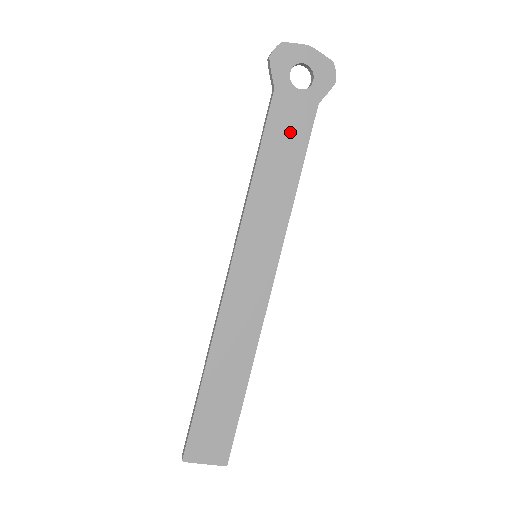
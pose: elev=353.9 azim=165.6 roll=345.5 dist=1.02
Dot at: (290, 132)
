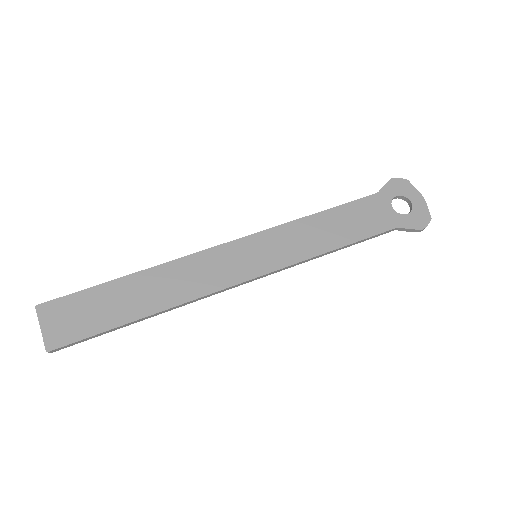
Dot at: (362, 221)
